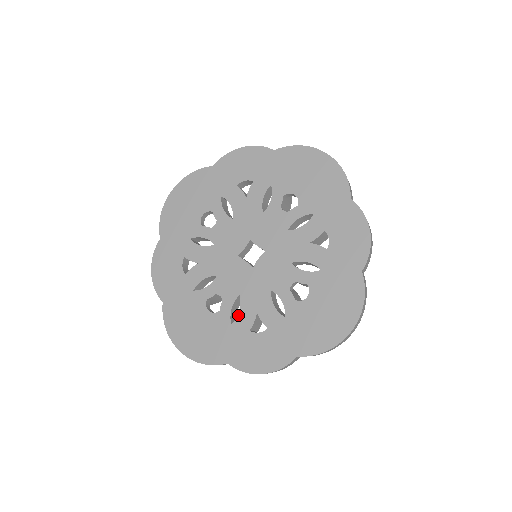
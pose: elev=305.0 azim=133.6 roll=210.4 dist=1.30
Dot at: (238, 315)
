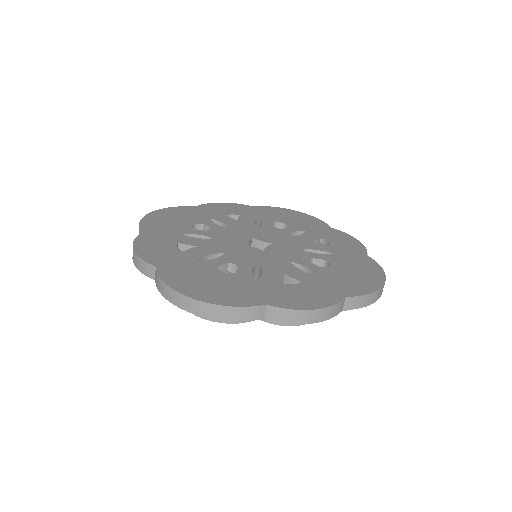
Dot at: (262, 274)
